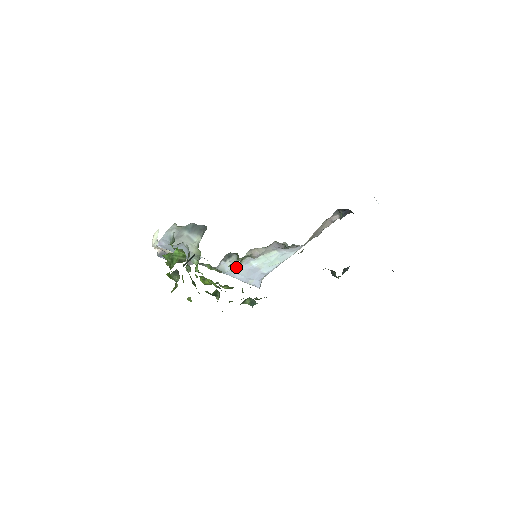
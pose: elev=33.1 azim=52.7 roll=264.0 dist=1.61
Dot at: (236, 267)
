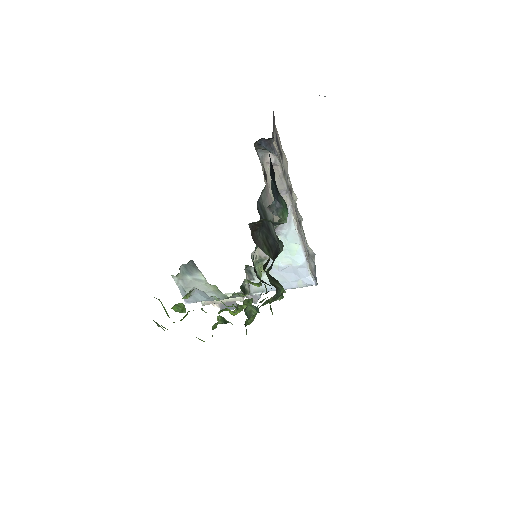
Dot at: occluded
